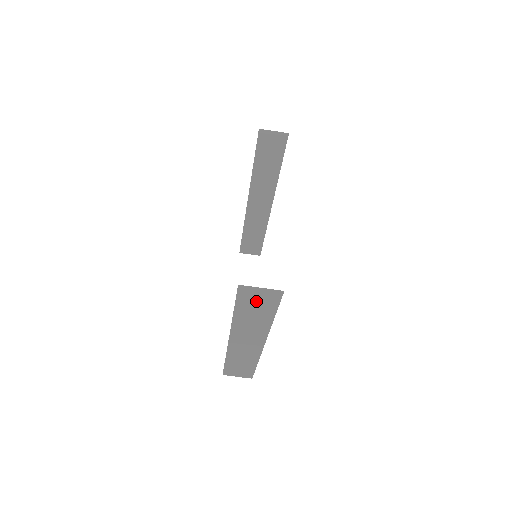
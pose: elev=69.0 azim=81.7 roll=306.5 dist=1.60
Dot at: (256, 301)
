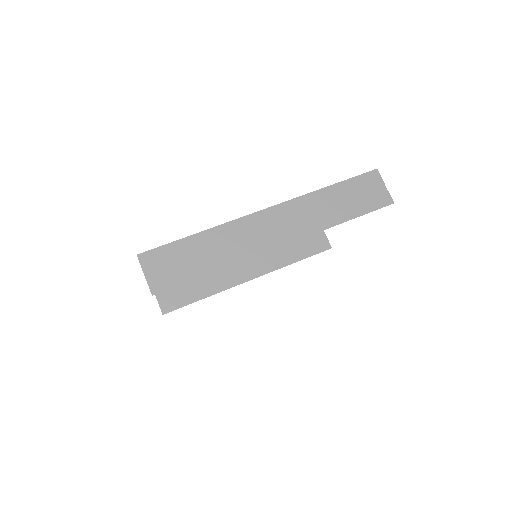
Dot at: (362, 193)
